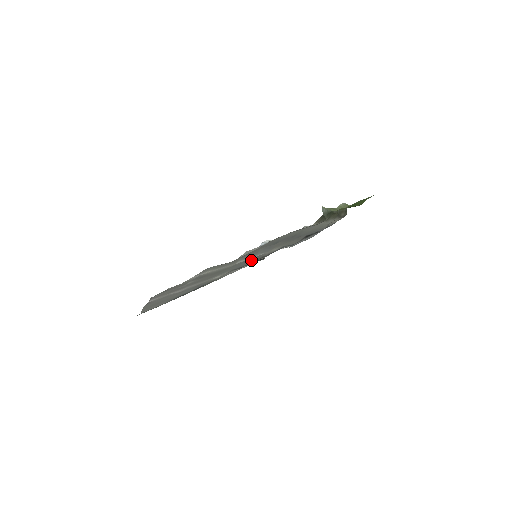
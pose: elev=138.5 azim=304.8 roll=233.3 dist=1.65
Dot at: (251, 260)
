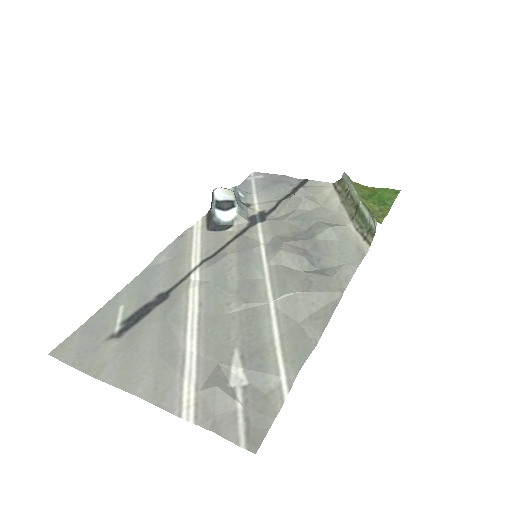
Dot at: (234, 249)
